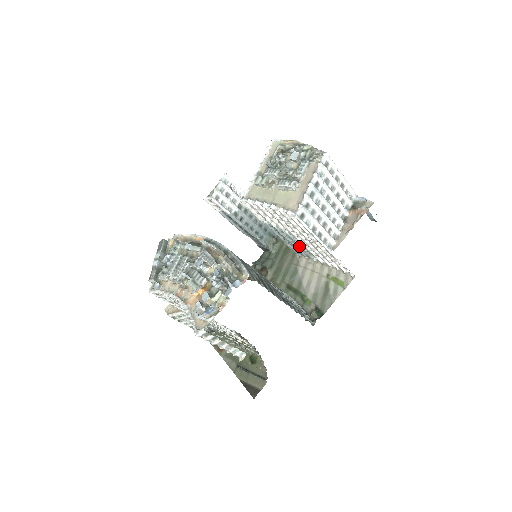
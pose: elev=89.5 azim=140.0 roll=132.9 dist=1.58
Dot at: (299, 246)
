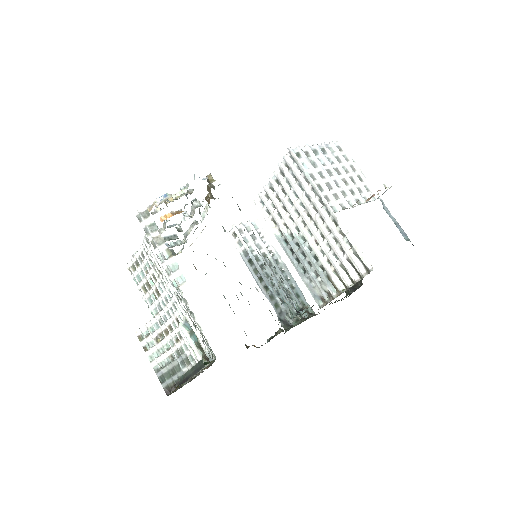
Dot at: (312, 262)
